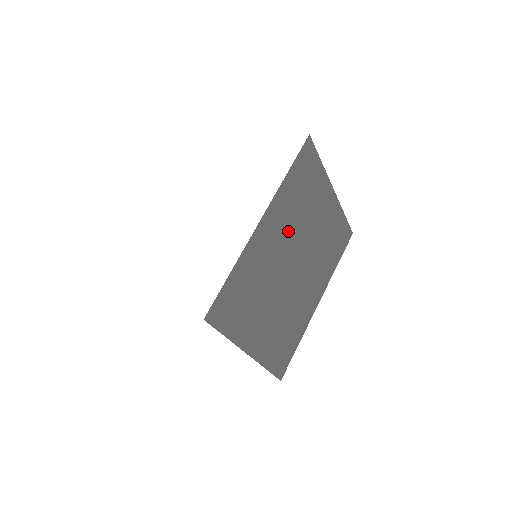
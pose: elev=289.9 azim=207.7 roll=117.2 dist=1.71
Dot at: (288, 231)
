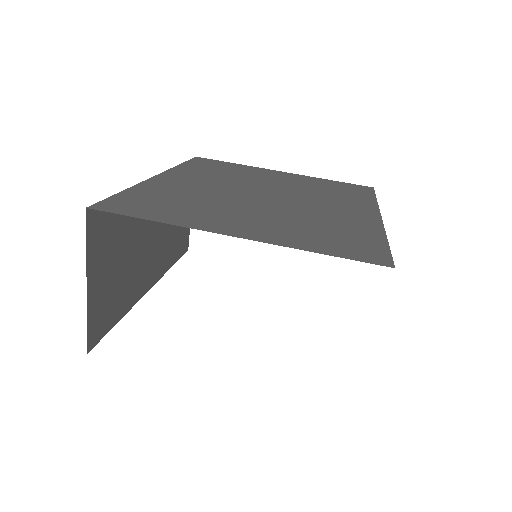
Dot at: (220, 182)
